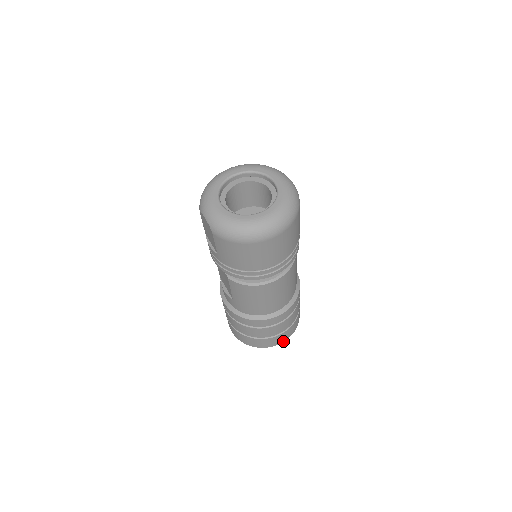
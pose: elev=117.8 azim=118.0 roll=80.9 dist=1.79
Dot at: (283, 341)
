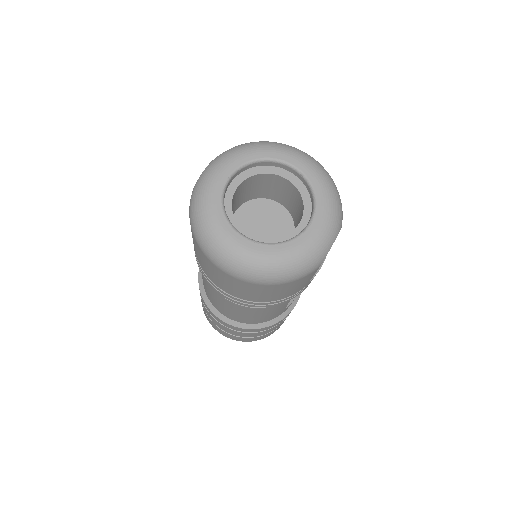
Dot at: (226, 336)
